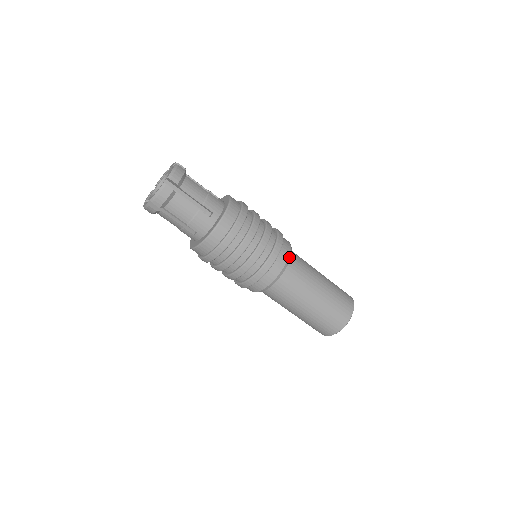
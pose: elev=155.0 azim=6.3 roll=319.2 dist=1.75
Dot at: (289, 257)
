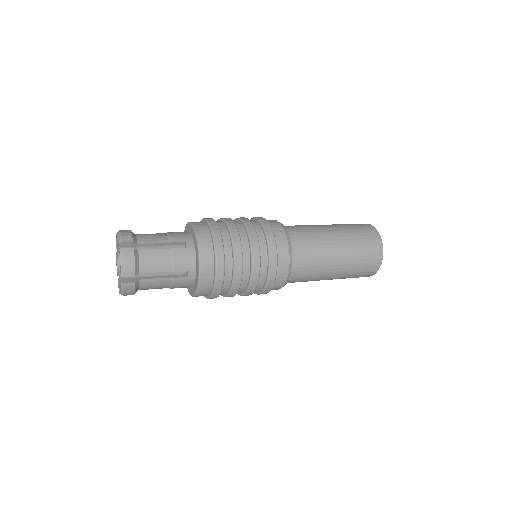
Dot at: (290, 259)
